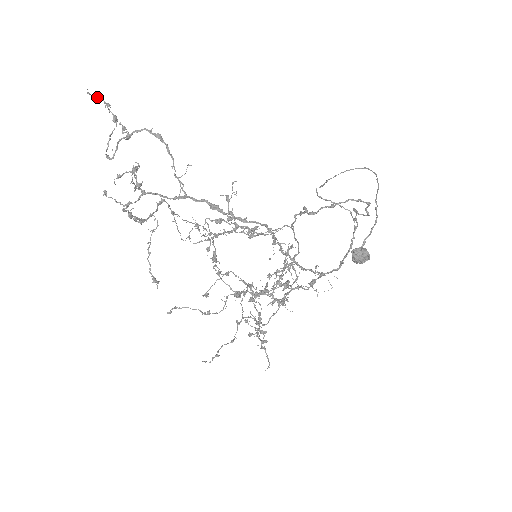
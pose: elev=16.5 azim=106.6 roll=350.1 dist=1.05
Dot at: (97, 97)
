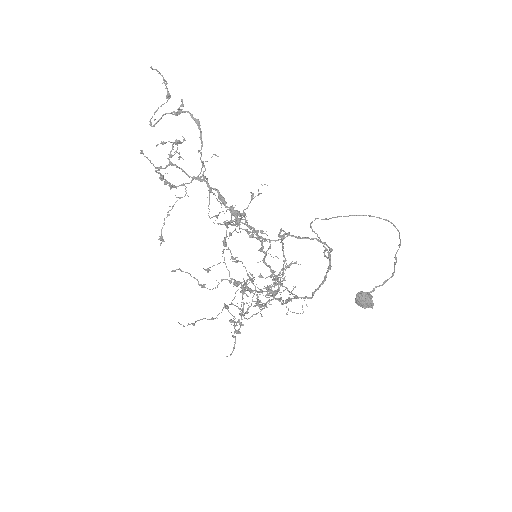
Dot at: (158, 73)
